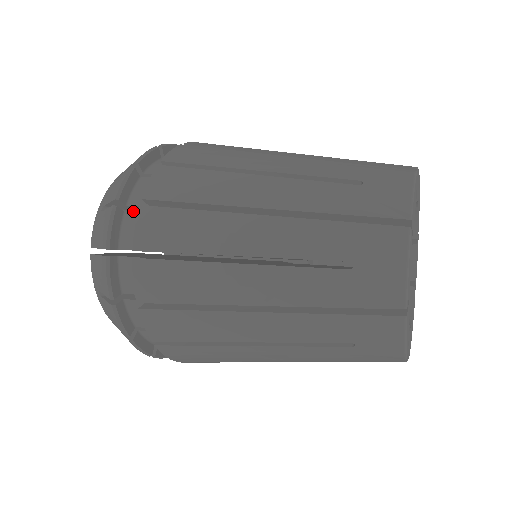
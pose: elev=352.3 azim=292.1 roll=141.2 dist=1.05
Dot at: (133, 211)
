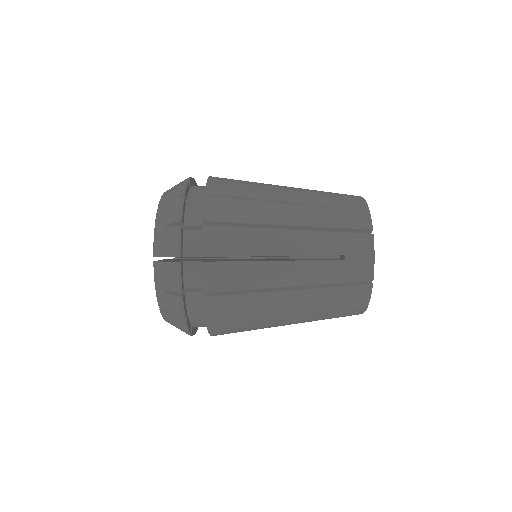
Dot at: (185, 229)
